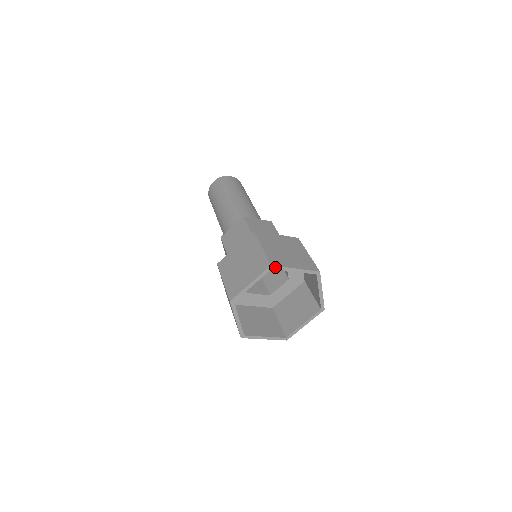
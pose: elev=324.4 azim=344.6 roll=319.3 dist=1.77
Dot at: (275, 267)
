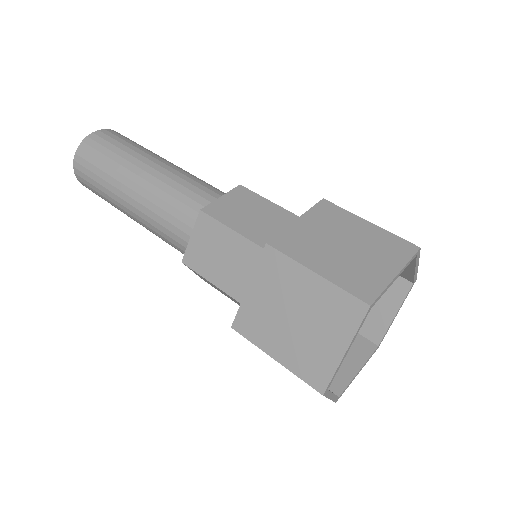
Dot at: (374, 302)
